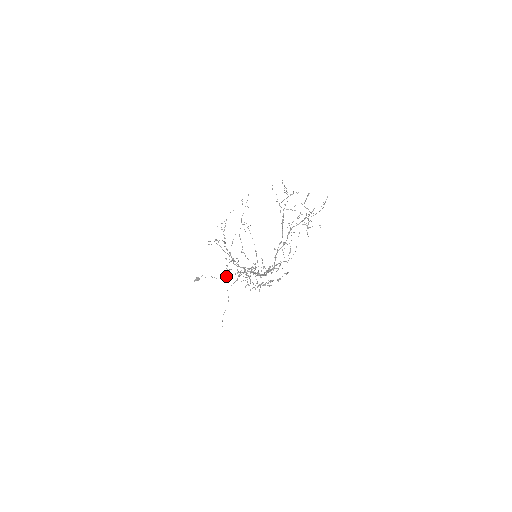
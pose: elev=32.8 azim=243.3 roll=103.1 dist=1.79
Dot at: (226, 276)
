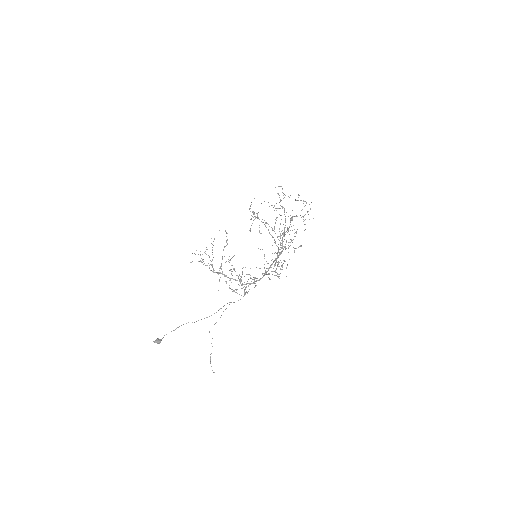
Dot at: occluded
